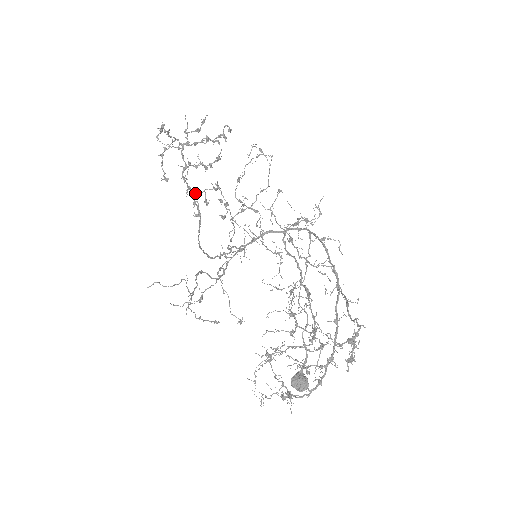
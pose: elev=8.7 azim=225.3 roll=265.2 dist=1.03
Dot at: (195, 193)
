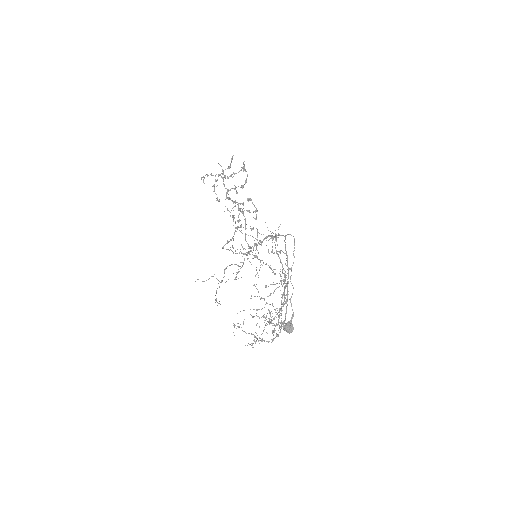
Dot at: occluded
